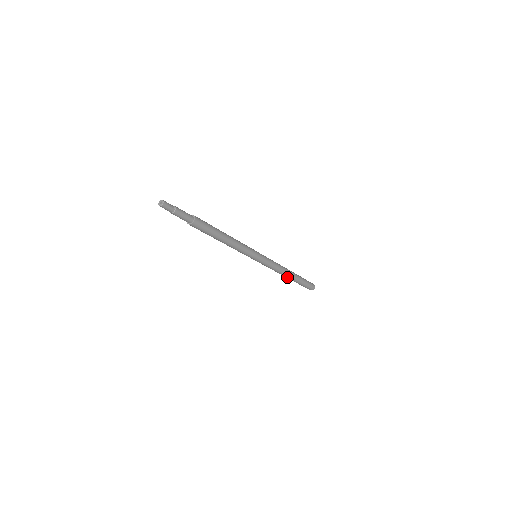
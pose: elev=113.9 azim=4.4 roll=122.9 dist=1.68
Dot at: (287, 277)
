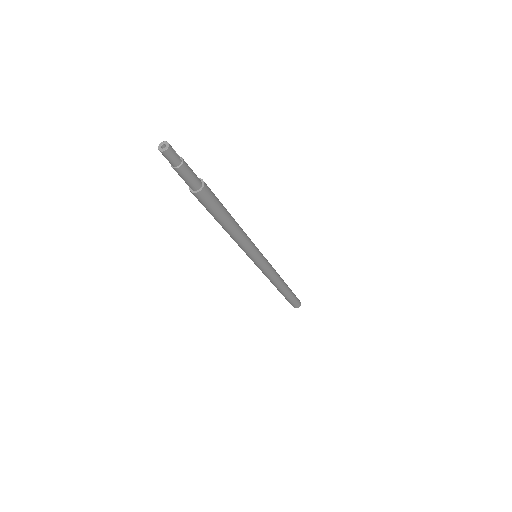
Dot at: (280, 289)
